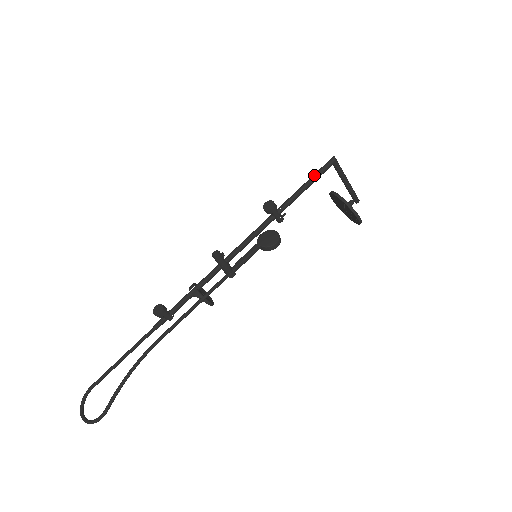
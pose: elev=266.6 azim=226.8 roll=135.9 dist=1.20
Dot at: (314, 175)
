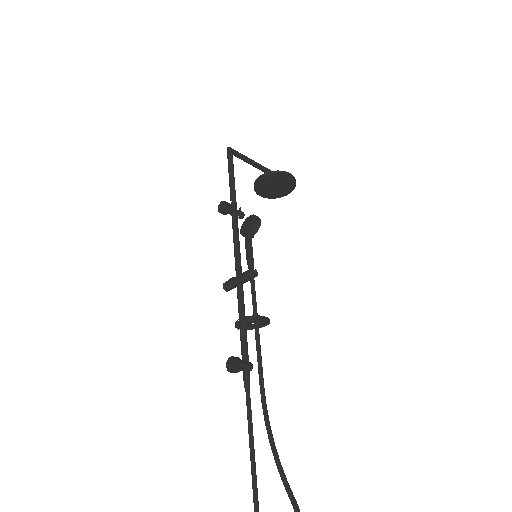
Dot at: (228, 167)
